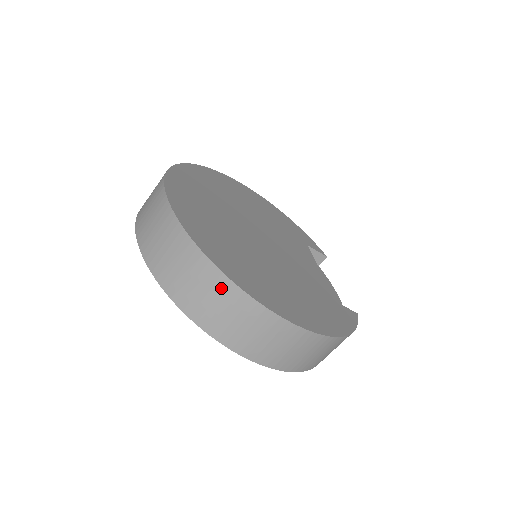
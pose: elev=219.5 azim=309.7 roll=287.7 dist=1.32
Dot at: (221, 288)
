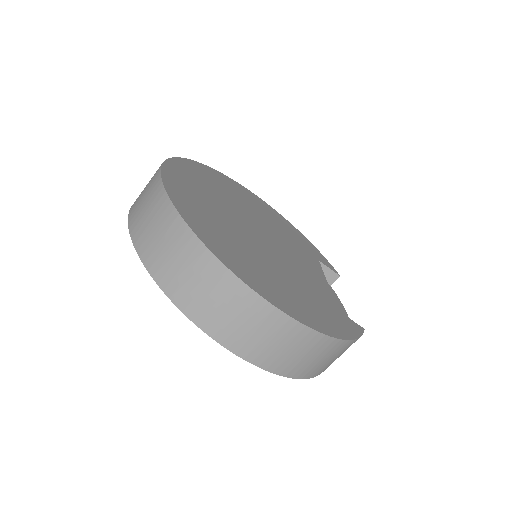
Dot at: (198, 258)
